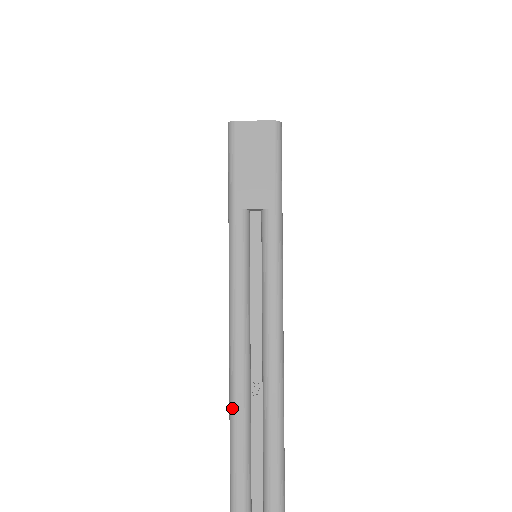
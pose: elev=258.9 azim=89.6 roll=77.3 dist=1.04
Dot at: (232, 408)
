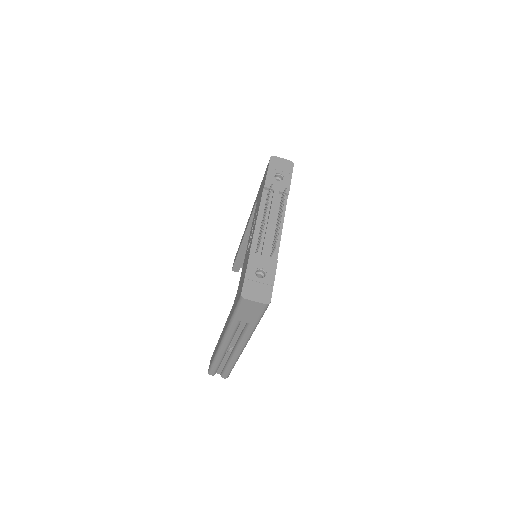
Dot at: (217, 353)
